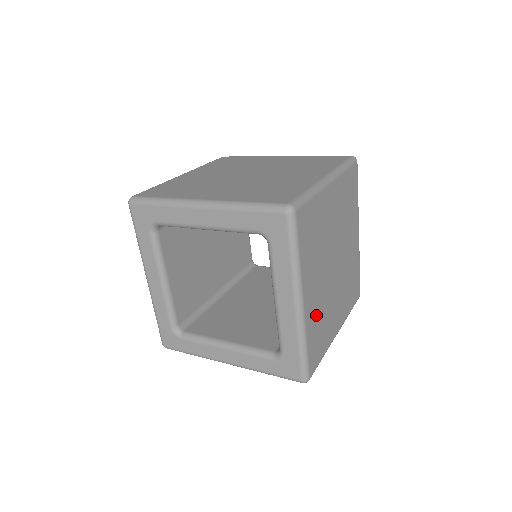
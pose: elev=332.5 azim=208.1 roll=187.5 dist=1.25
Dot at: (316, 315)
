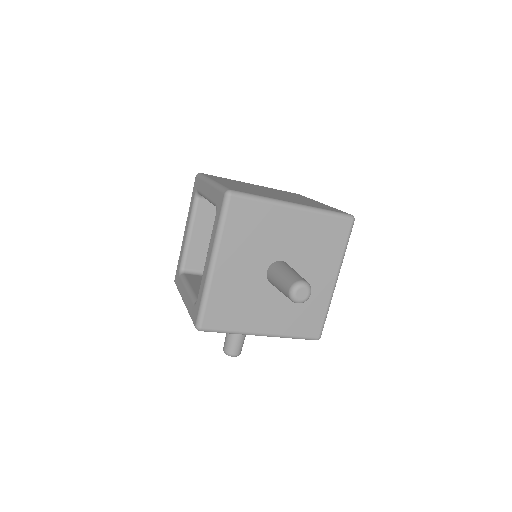
Dot at: (238, 187)
